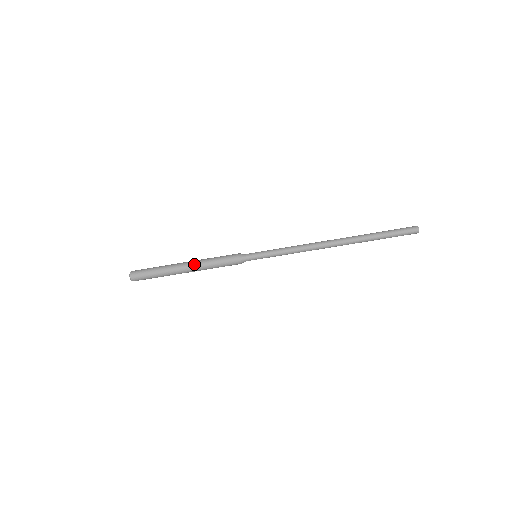
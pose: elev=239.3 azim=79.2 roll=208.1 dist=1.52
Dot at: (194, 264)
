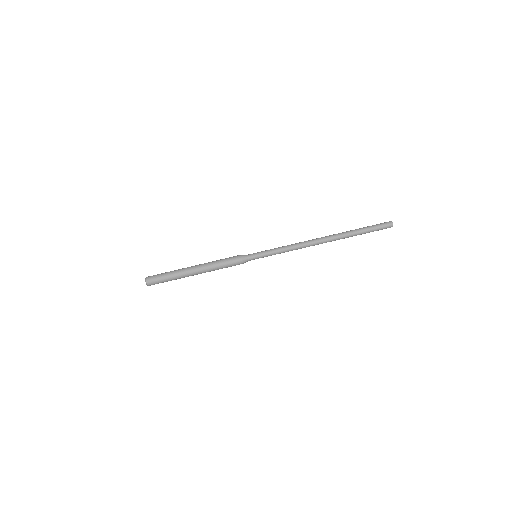
Dot at: (202, 266)
